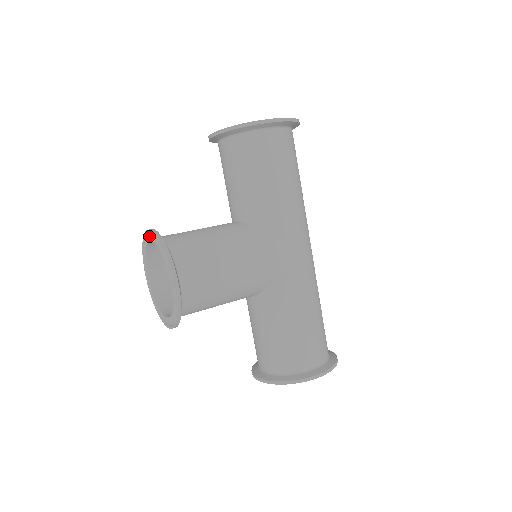
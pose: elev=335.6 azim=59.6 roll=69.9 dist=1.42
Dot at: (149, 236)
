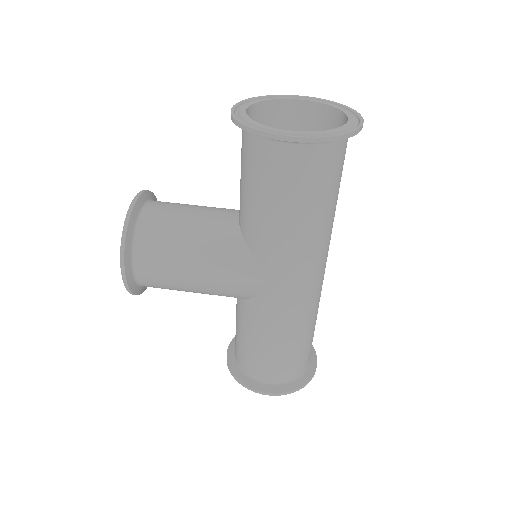
Dot at: occluded
